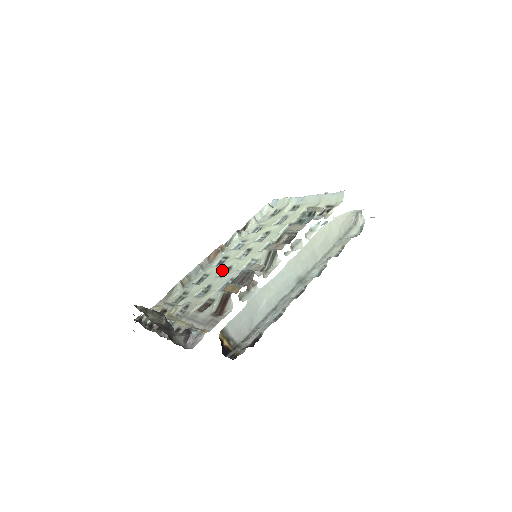
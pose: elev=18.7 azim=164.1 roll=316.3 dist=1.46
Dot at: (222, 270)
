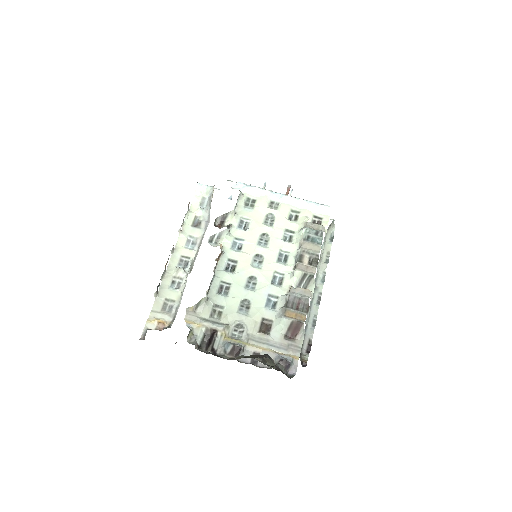
Dot at: (246, 280)
